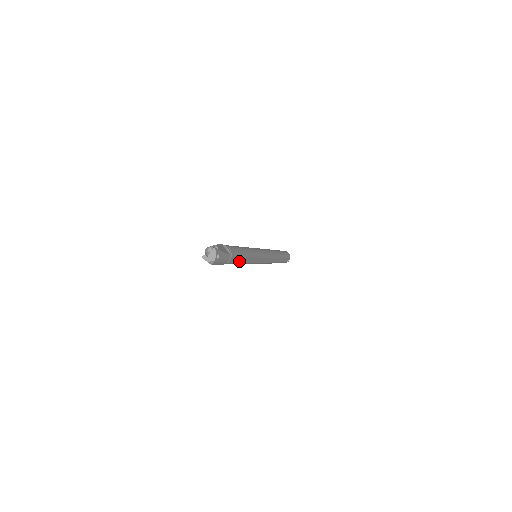
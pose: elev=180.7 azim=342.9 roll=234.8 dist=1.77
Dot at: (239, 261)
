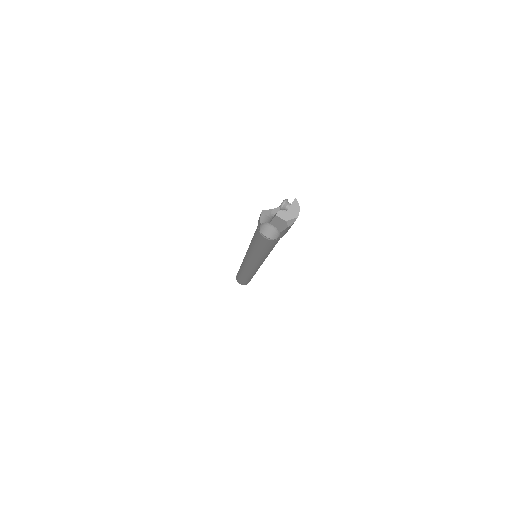
Dot at: occluded
